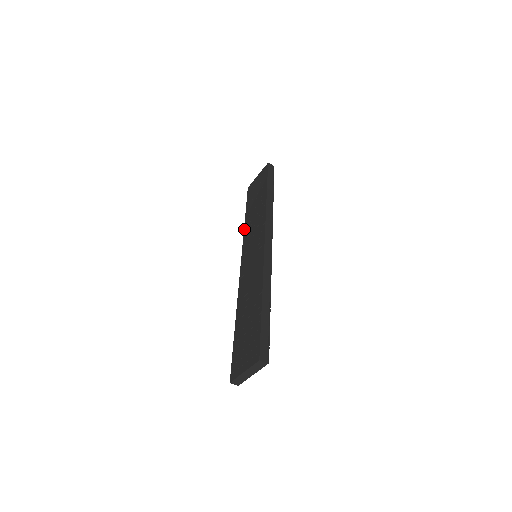
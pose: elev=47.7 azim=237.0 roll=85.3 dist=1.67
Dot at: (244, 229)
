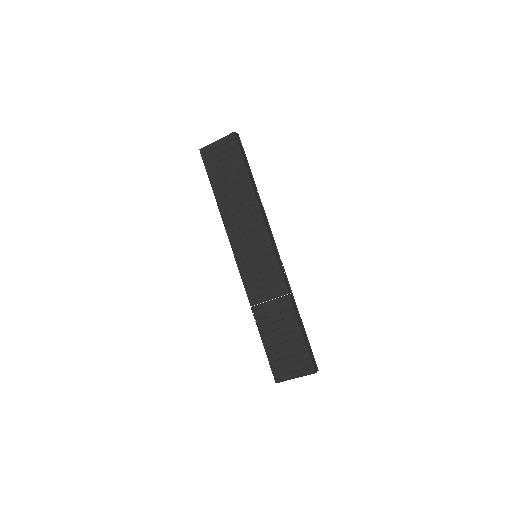
Dot at: (221, 214)
